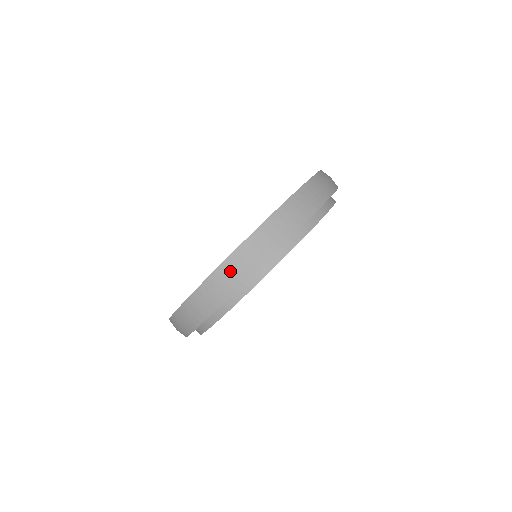
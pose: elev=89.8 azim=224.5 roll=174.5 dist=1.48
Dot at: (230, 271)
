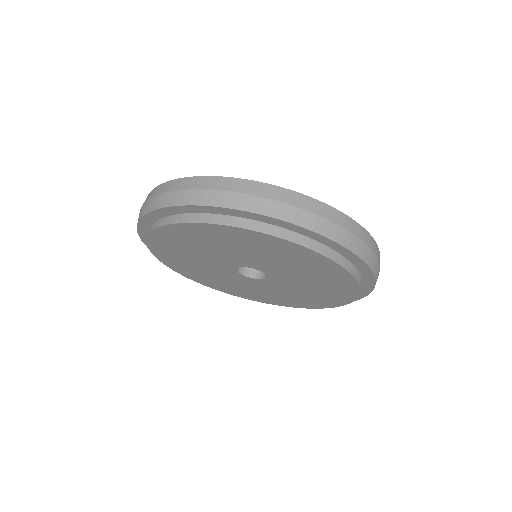
Dot at: (286, 200)
